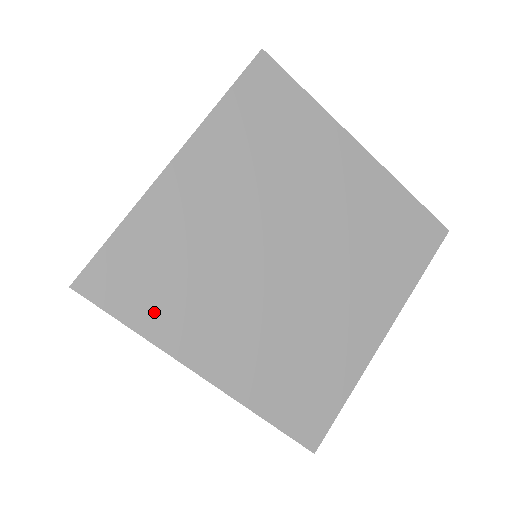
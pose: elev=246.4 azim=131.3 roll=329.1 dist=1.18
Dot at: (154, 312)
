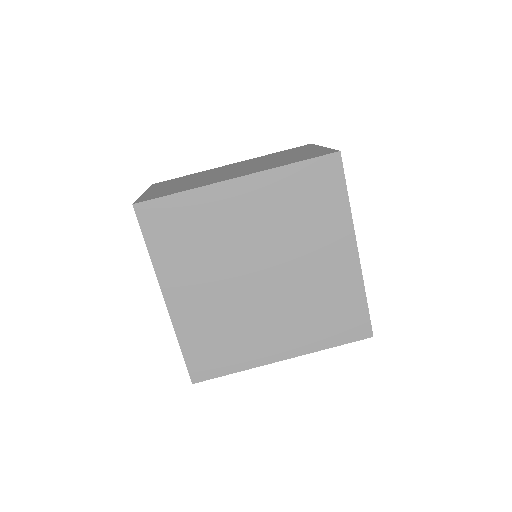
Dot at: (233, 360)
